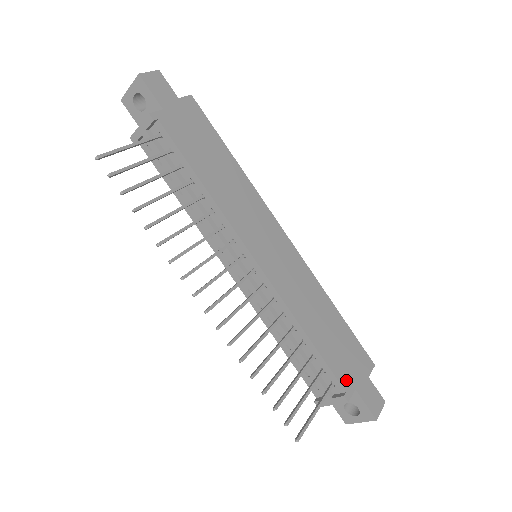
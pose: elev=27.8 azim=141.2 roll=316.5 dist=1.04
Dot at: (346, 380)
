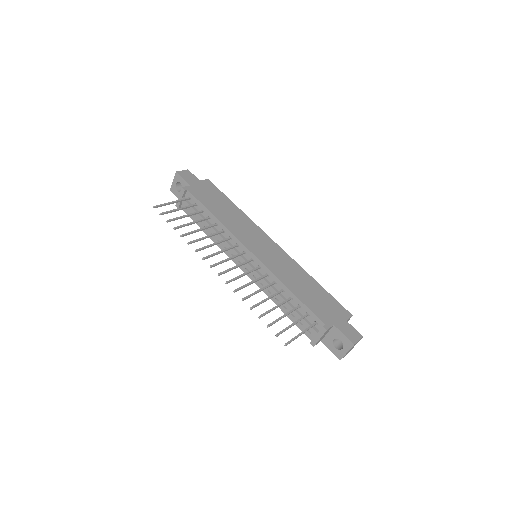
Dot at: (325, 319)
